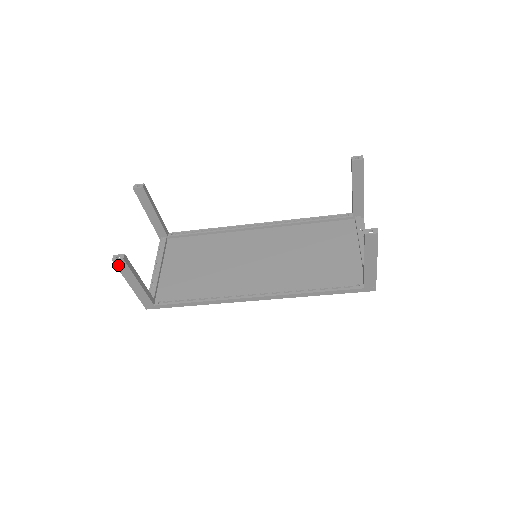
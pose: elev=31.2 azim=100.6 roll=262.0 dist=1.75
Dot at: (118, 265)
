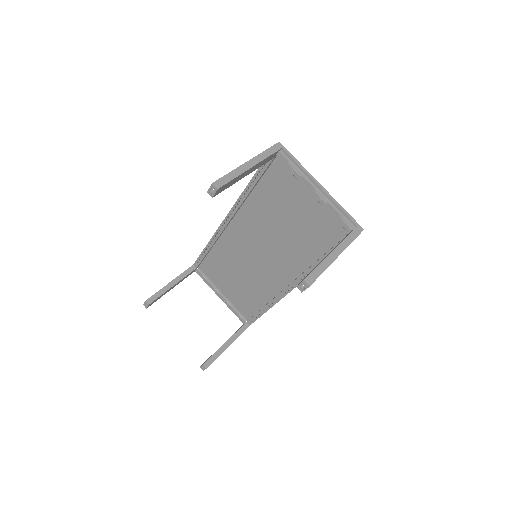
Dot at: occluded
